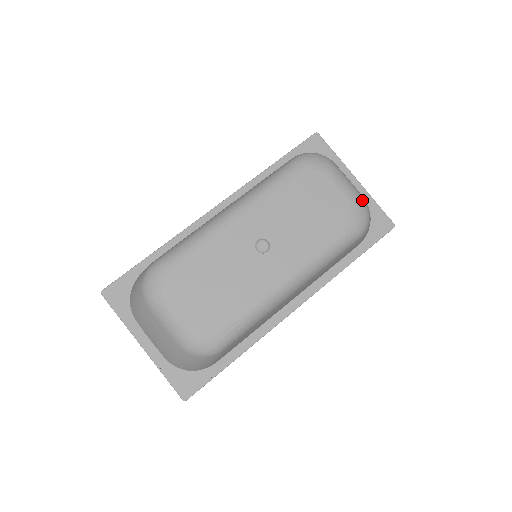
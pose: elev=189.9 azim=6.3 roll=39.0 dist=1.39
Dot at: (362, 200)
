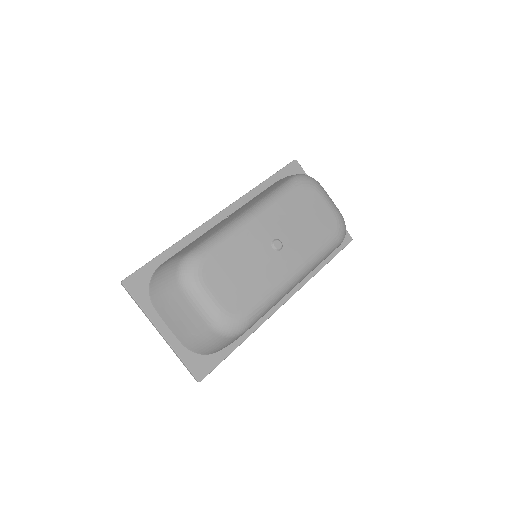
Dot at: occluded
